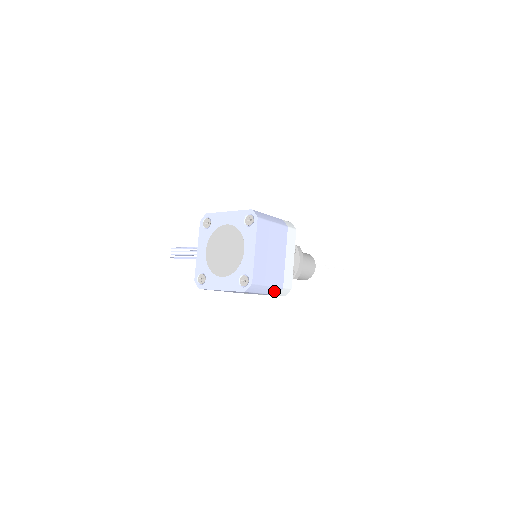
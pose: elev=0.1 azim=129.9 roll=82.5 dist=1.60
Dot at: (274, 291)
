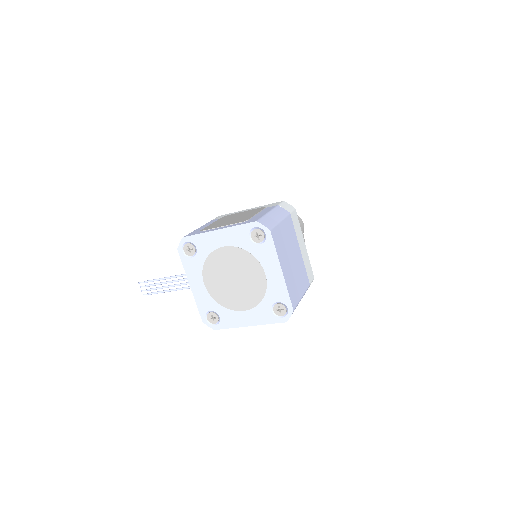
Dot at: occluded
